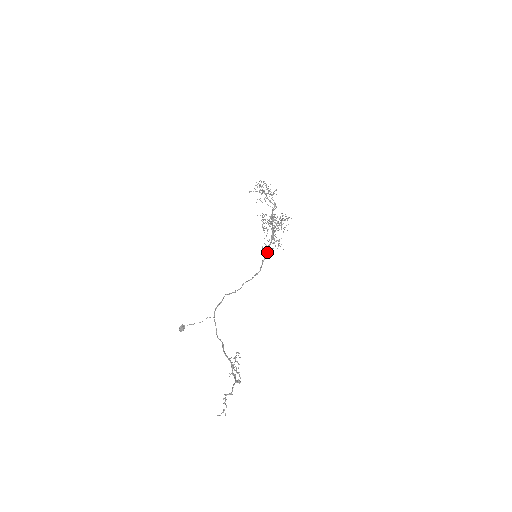
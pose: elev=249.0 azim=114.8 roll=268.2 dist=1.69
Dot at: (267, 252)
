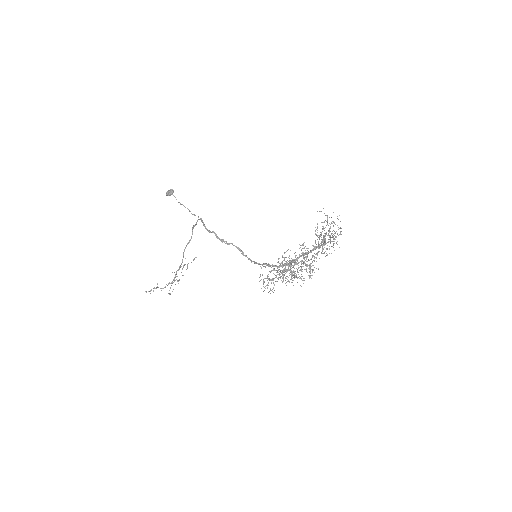
Dot at: occluded
